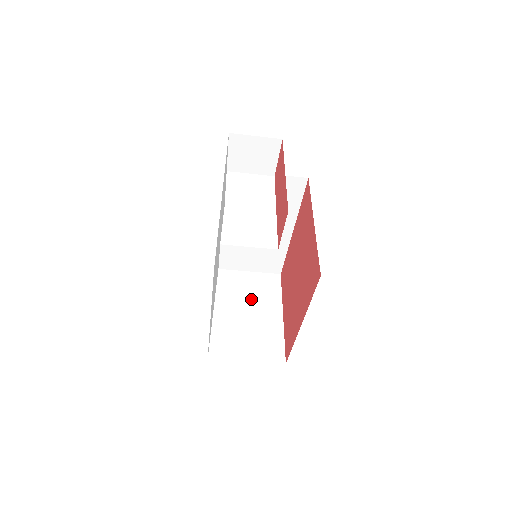
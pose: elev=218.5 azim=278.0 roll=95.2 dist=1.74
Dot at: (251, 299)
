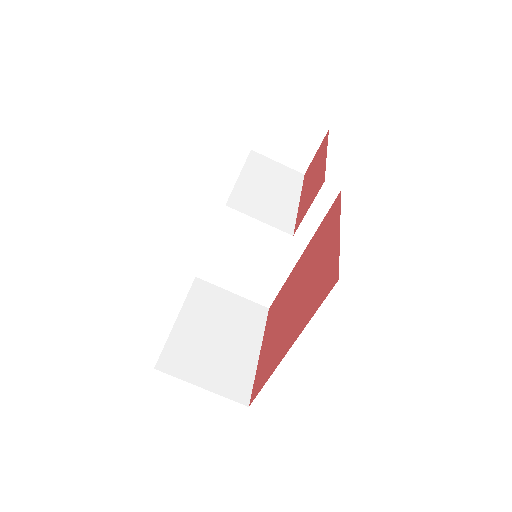
Dot at: (228, 322)
